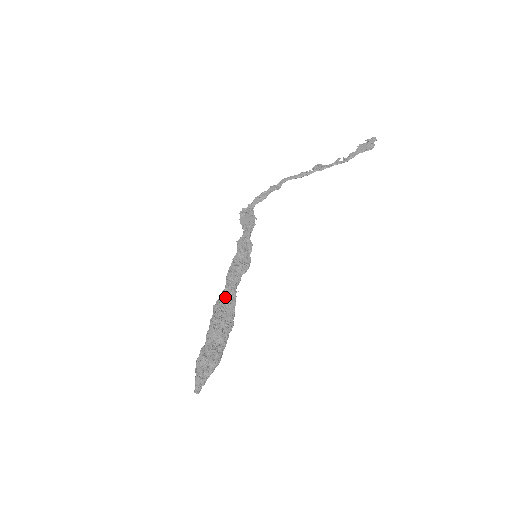
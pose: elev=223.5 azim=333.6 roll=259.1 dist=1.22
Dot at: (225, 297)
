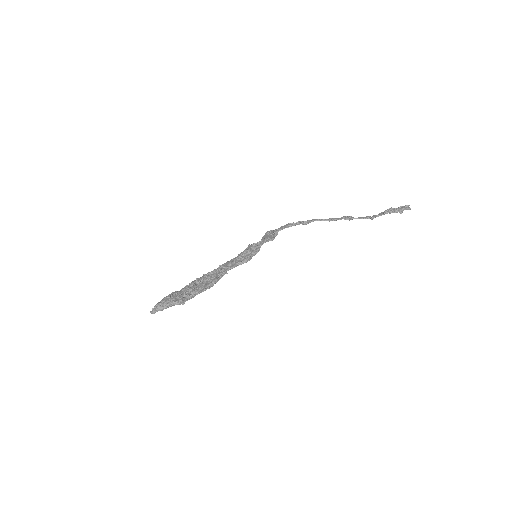
Dot at: (215, 272)
